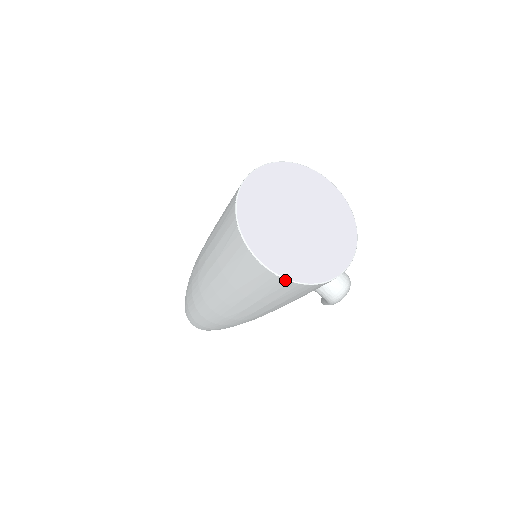
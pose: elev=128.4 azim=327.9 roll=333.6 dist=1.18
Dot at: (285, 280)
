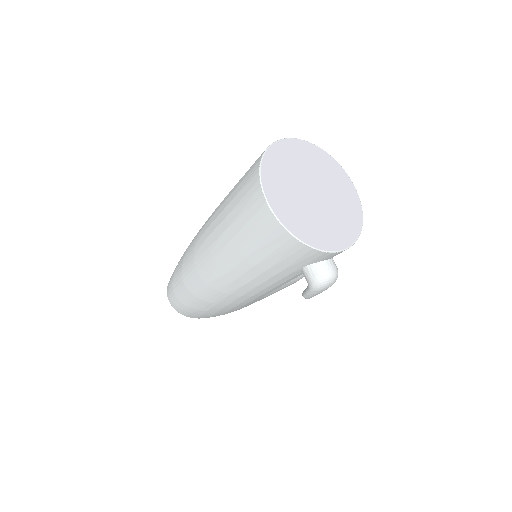
Dot at: (282, 227)
